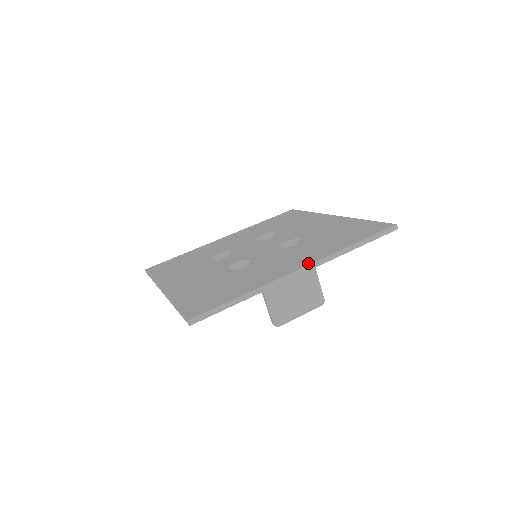
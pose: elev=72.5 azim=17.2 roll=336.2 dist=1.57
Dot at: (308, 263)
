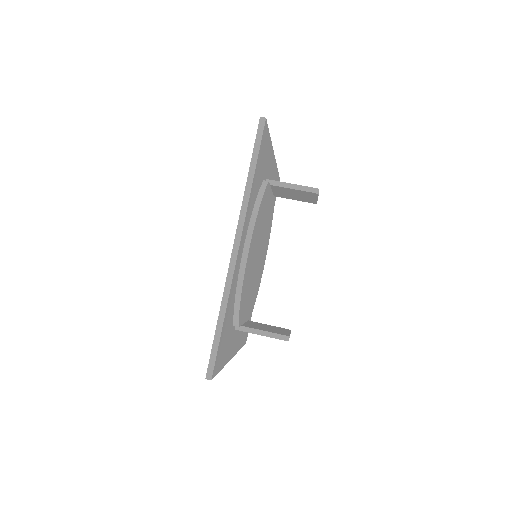
Dot at: occluded
